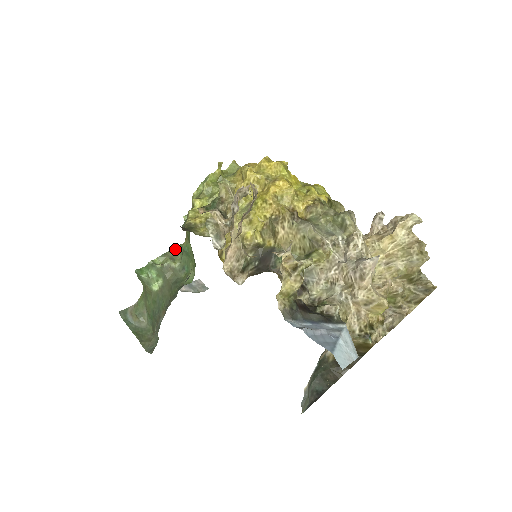
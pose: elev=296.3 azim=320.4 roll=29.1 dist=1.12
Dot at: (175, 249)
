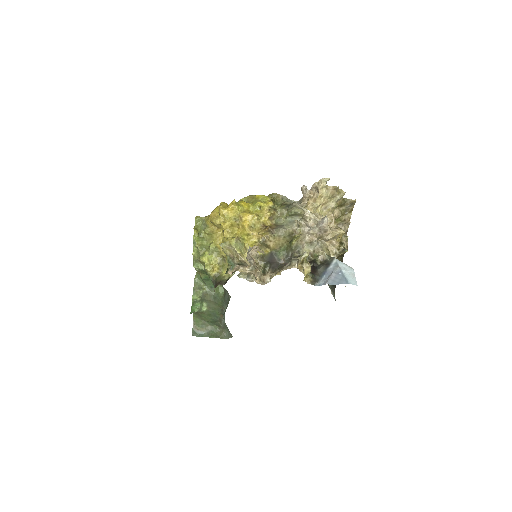
Dot at: (195, 282)
